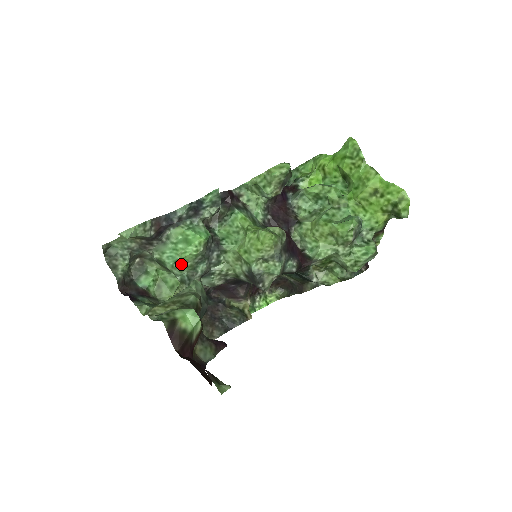
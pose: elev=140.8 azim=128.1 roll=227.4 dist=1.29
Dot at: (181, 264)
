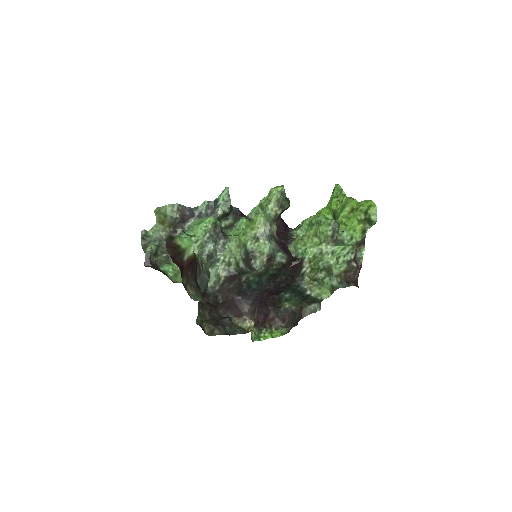
Dot at: (194, 243)
